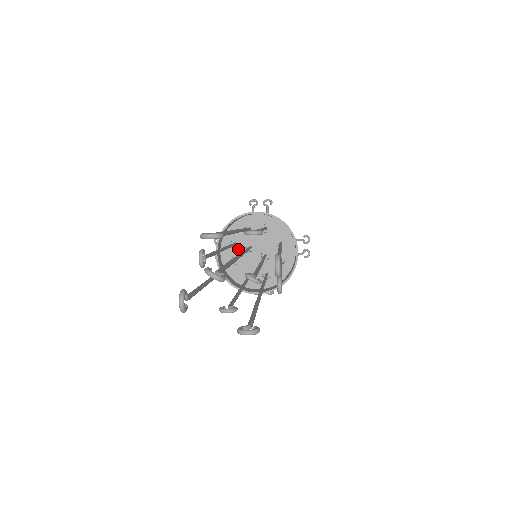
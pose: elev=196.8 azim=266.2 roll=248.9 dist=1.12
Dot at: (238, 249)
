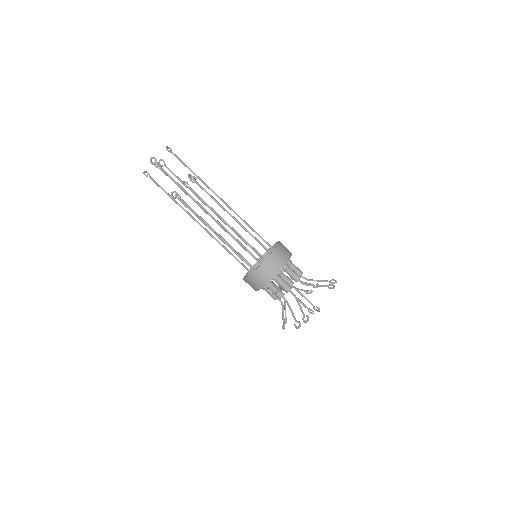
Dot at: occluded
